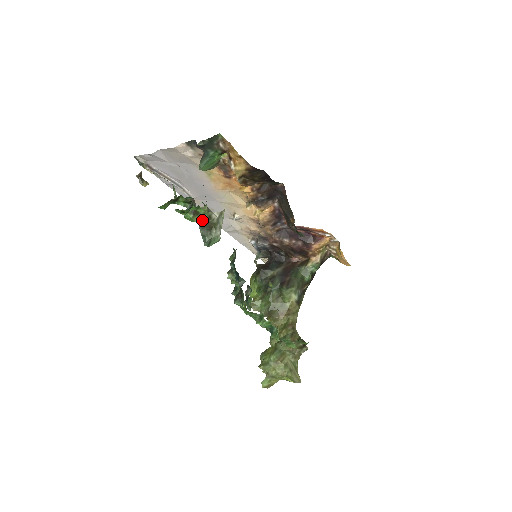
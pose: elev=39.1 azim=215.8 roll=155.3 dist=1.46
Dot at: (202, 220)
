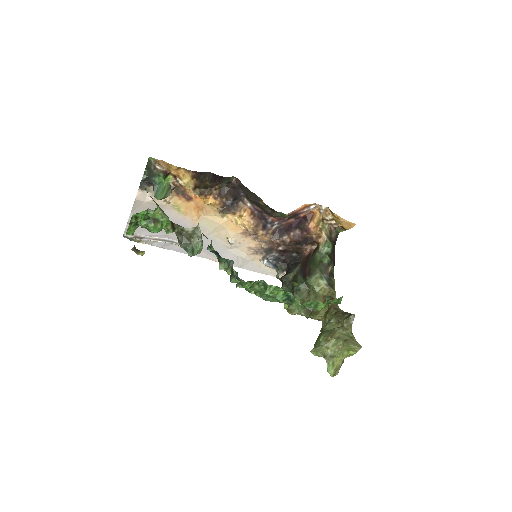
Dot at: (176, 235)
